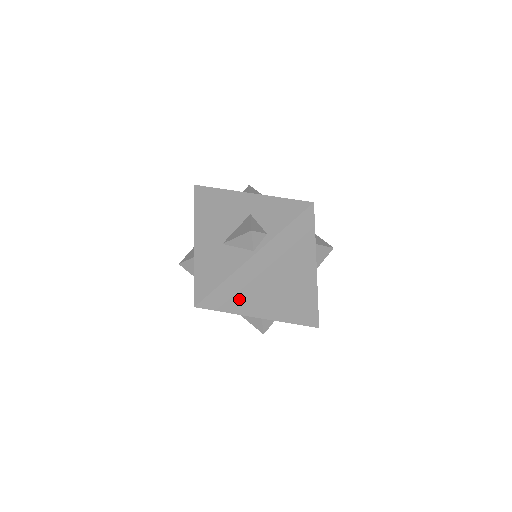
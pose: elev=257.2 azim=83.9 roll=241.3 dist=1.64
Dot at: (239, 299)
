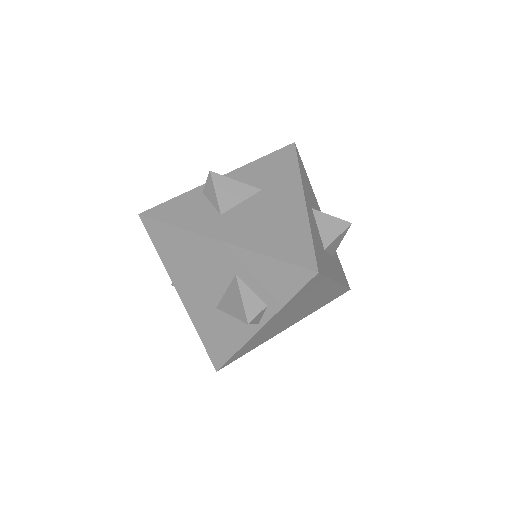
Dot at: (258, 342)
